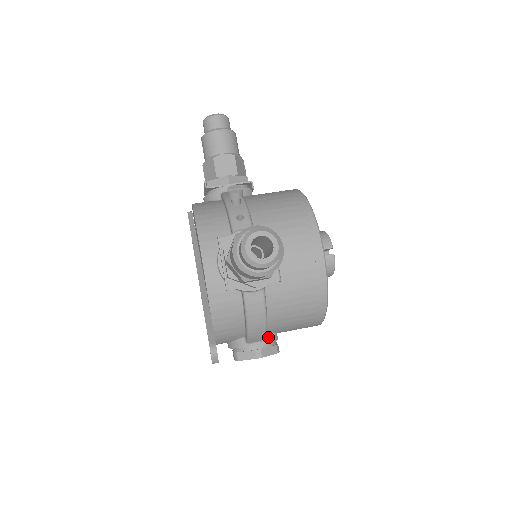
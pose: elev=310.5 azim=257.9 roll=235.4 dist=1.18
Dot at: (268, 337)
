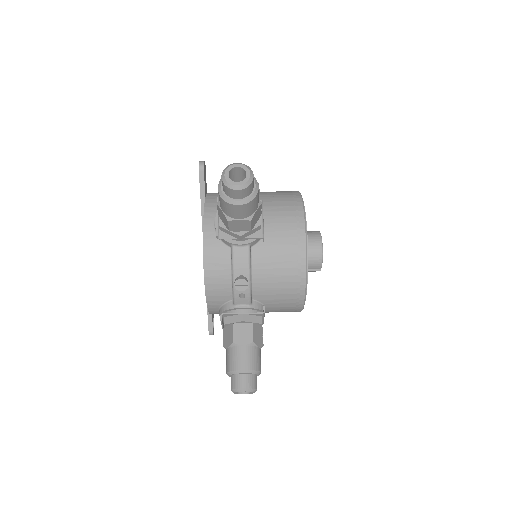
Dot at: occluded
